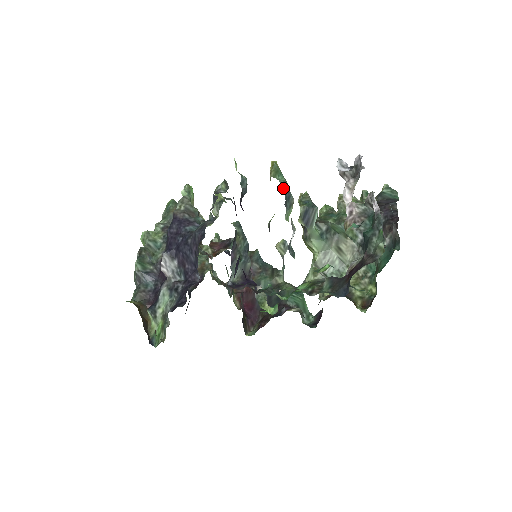
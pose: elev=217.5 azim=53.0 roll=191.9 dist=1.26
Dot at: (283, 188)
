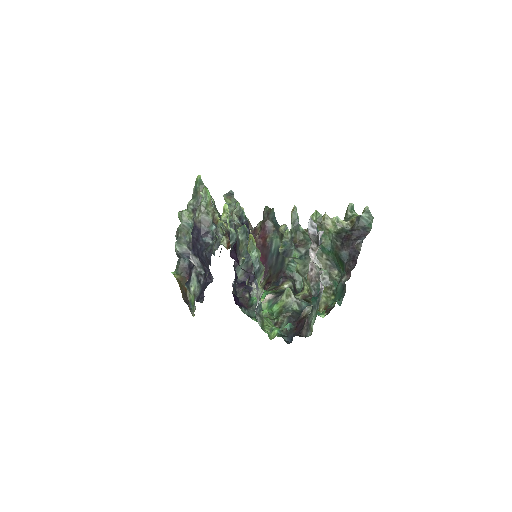
Dot at: (254, 266)
